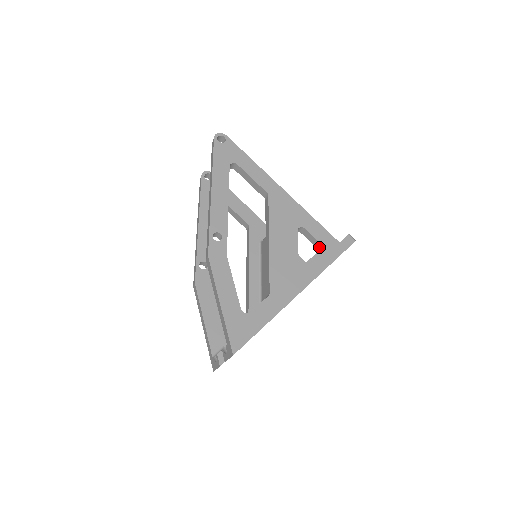
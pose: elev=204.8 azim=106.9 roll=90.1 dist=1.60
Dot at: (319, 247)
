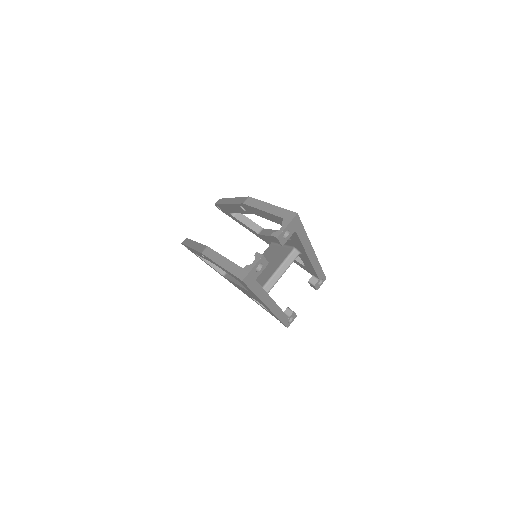
Dot at: occluded
